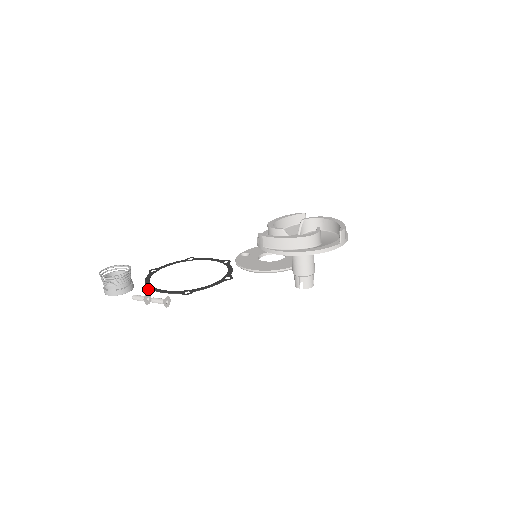
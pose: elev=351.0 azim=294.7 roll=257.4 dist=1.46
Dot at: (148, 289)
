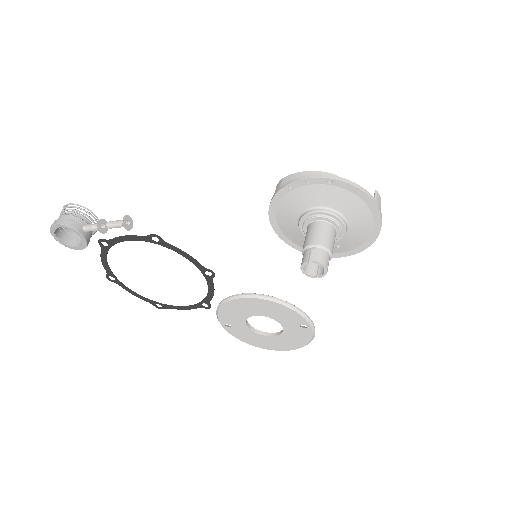
Dot at: (105, 240)
